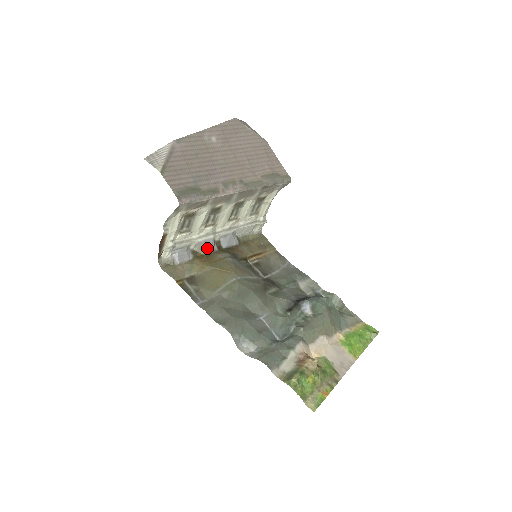
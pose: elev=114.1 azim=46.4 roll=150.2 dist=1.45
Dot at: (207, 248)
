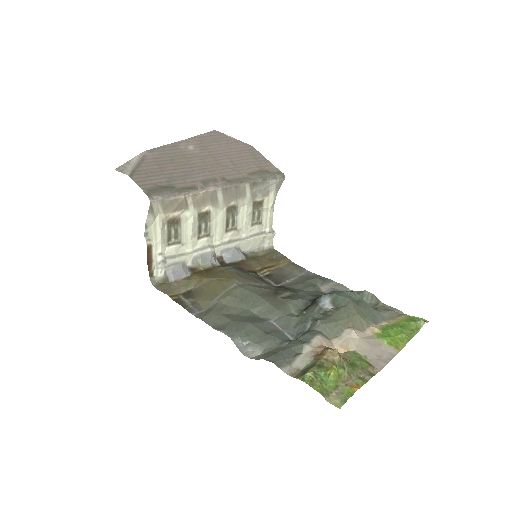
Dot at: (206, 263)
